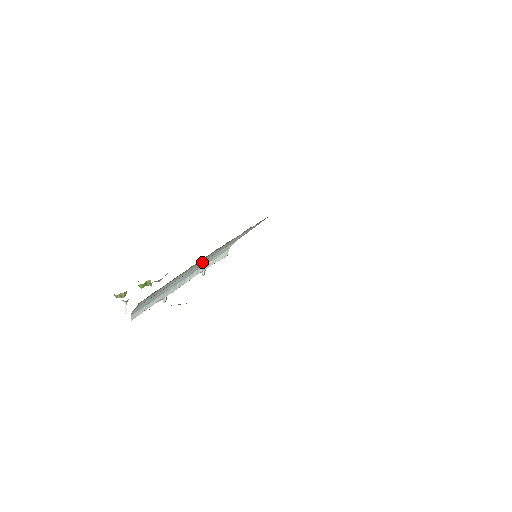
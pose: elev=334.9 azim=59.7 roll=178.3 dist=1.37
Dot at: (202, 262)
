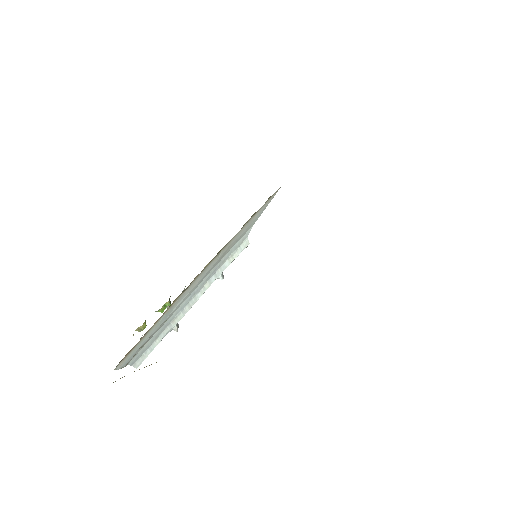
Dot at: (204, 276)
